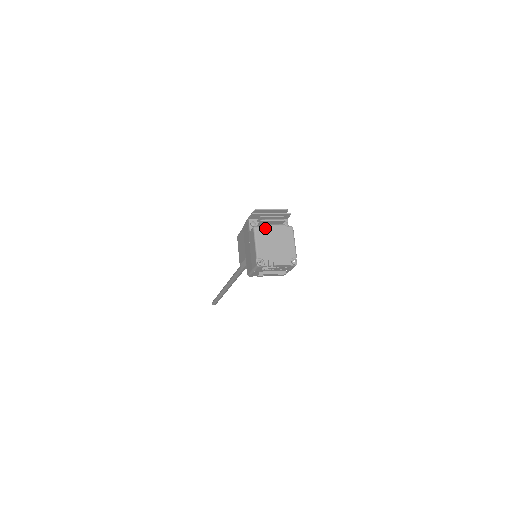
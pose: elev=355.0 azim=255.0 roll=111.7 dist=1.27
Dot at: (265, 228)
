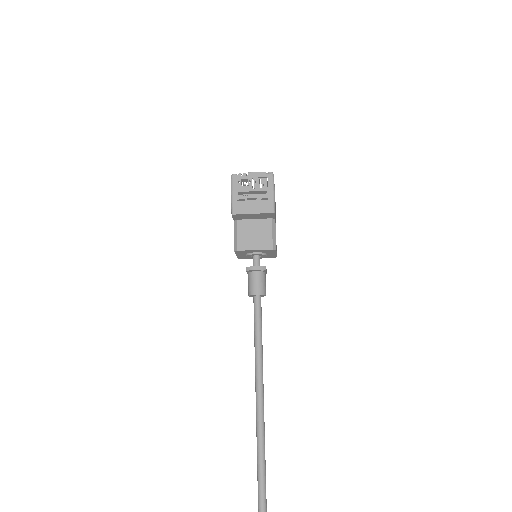
Dot at: occluded
